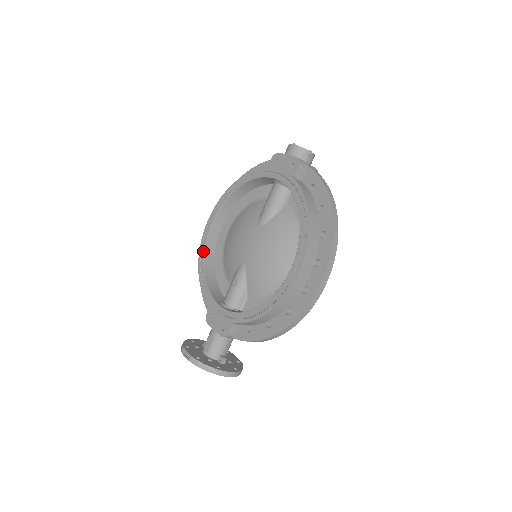
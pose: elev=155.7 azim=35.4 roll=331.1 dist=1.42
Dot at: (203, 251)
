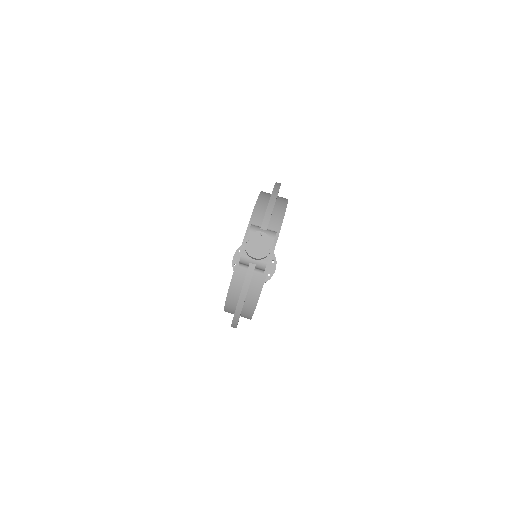
Dot at: occluded
